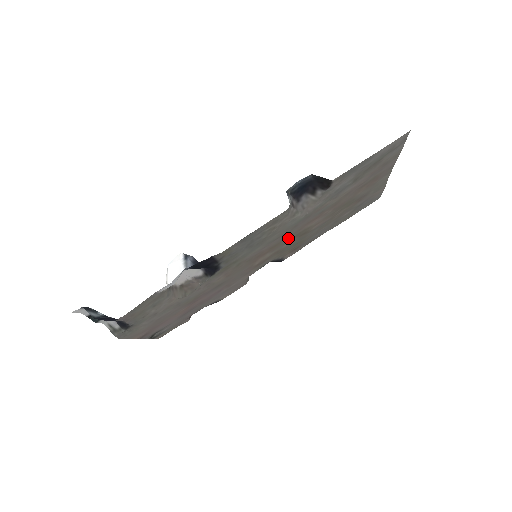
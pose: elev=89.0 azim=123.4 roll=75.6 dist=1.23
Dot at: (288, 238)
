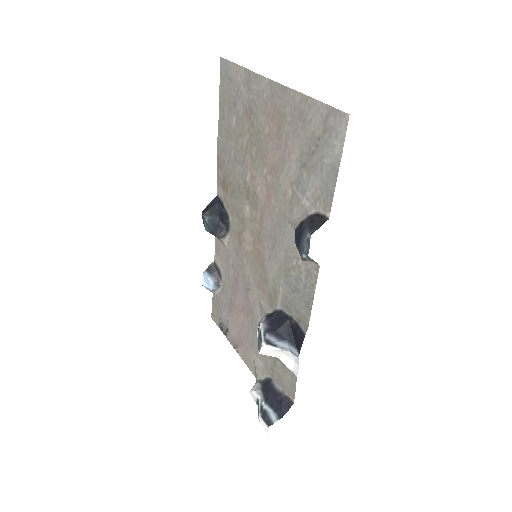
Dot at: (258, 220)
